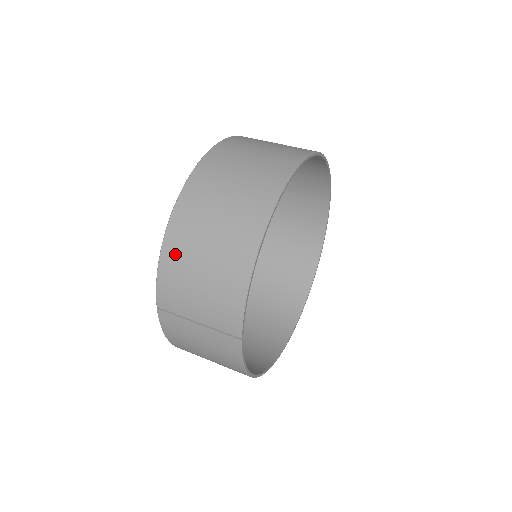
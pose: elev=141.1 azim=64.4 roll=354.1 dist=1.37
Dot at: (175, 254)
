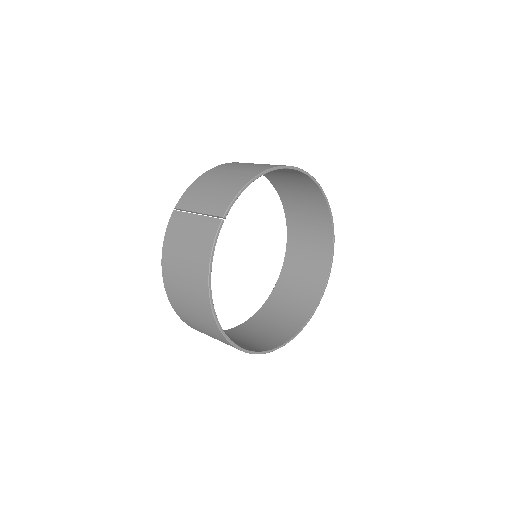
Dot at: (209, 176)
